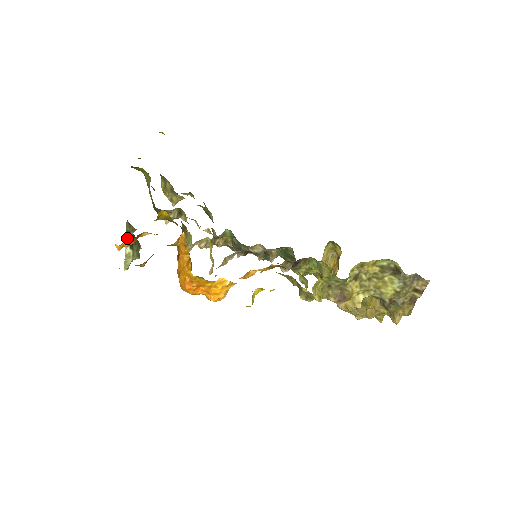
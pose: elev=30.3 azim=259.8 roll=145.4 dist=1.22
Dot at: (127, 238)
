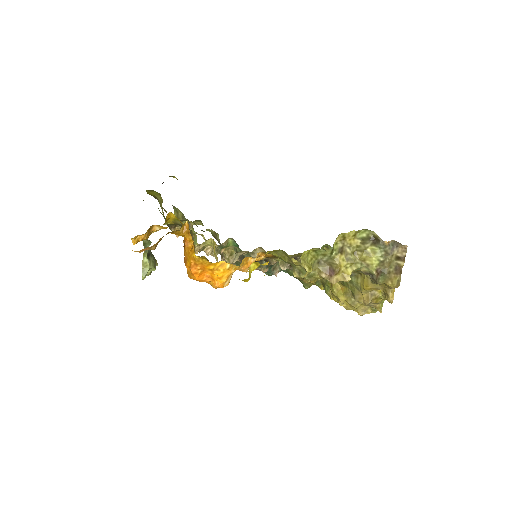
Dot at: (144, 251)
